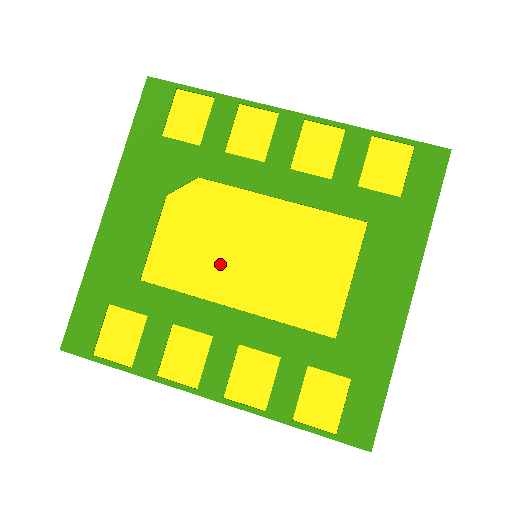
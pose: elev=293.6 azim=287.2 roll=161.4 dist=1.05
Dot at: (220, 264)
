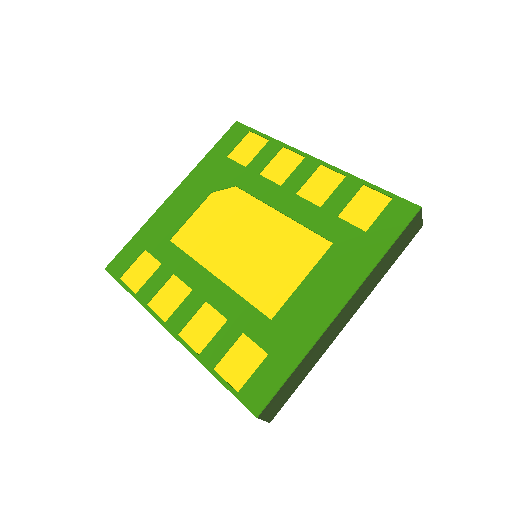
Dot at: (221, 244)
